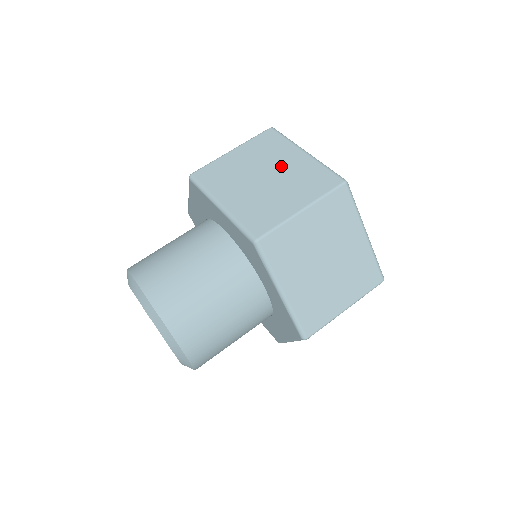
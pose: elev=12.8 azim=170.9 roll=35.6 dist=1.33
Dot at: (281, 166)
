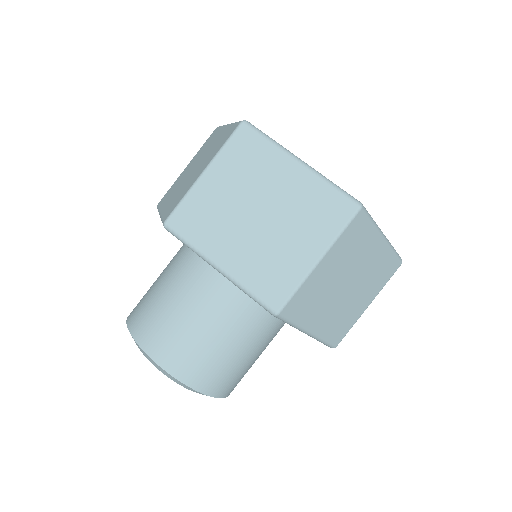
Dot at: (207, 150)
